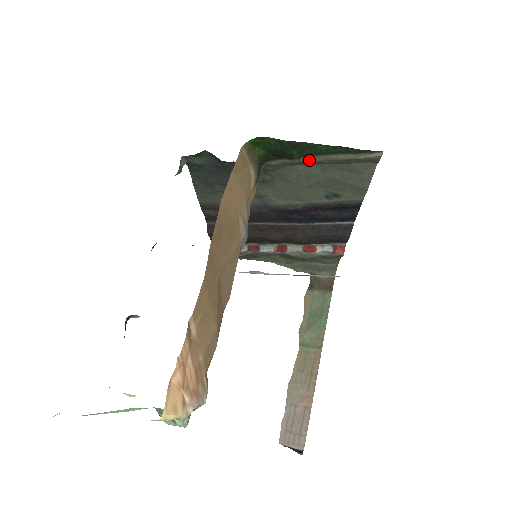
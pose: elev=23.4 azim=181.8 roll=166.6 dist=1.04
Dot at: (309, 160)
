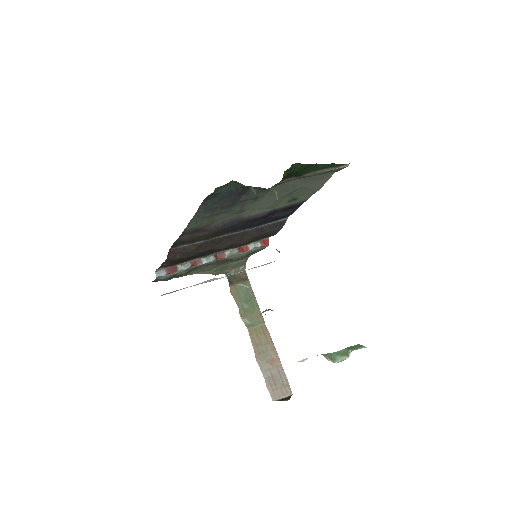
Dot at: (305, 176)
